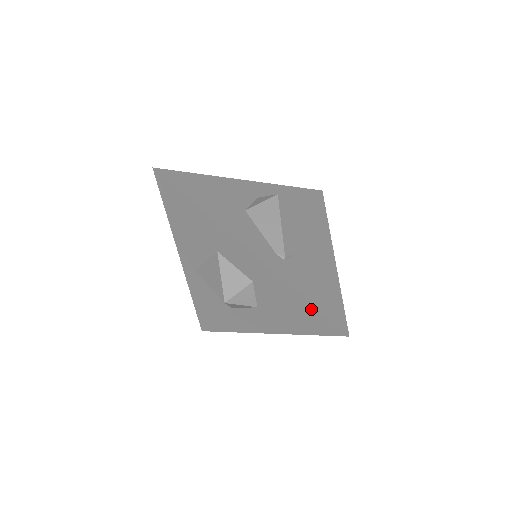
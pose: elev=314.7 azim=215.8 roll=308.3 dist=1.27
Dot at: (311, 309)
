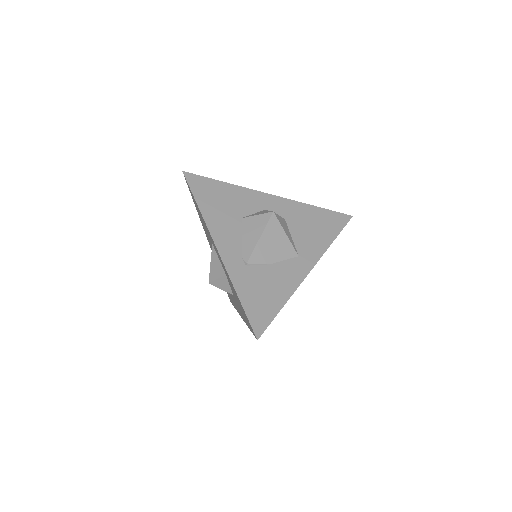
Dot at: (243, 309)
